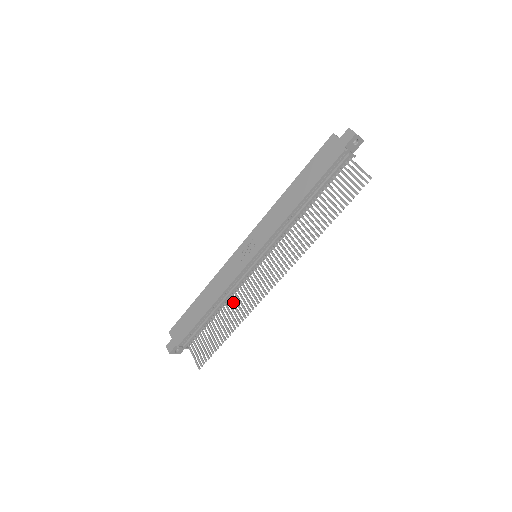
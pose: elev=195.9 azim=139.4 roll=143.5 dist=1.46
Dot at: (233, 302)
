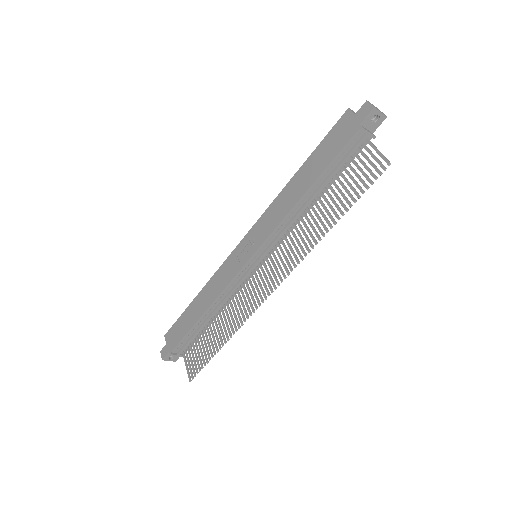
Dot at: (229, 308)
